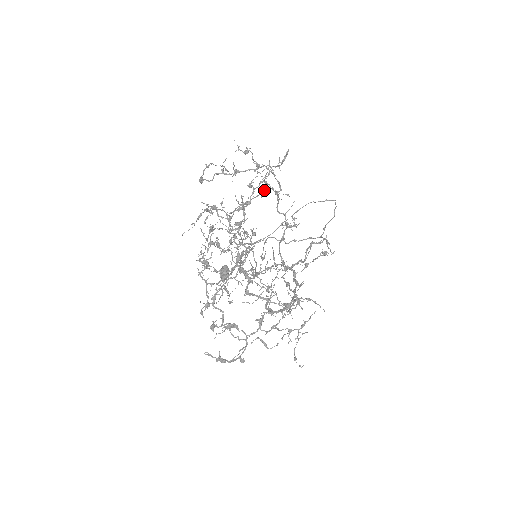
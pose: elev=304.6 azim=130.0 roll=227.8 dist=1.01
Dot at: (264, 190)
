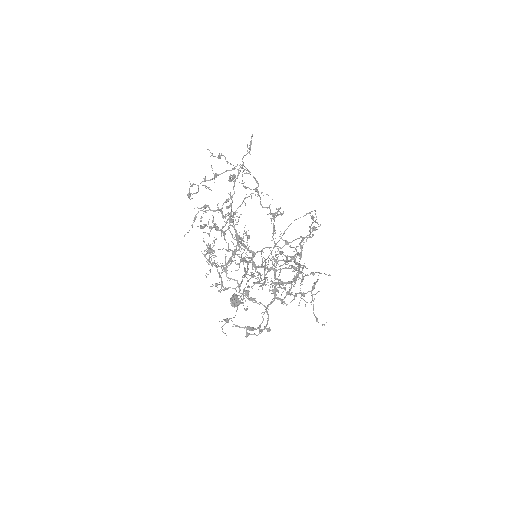
Dot at: (246, 197)
